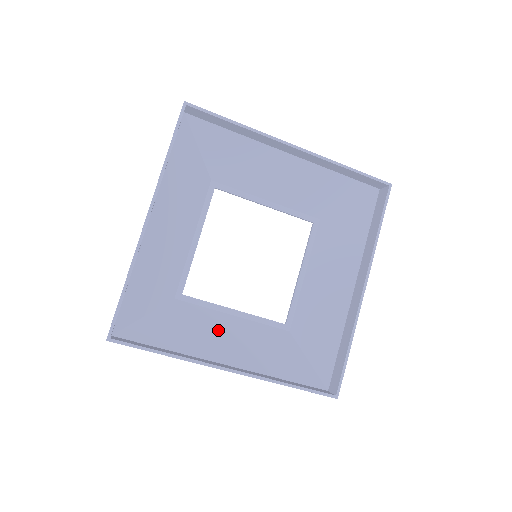
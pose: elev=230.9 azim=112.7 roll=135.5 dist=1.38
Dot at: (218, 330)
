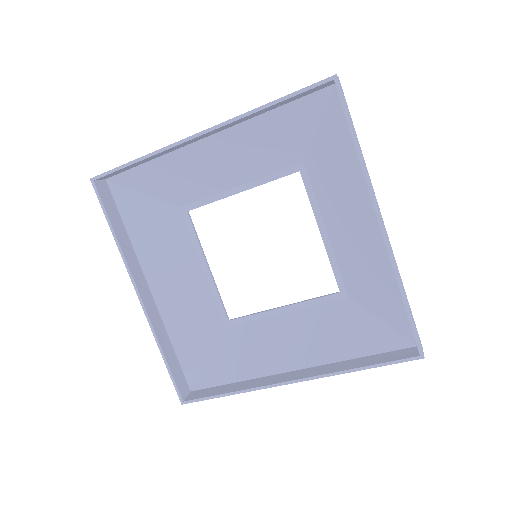
Dot at: (274, 338)
